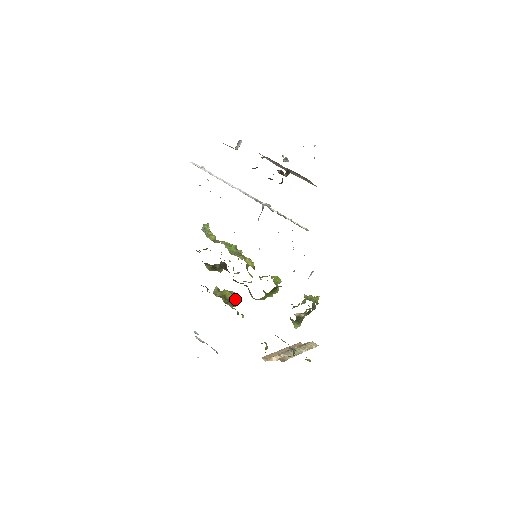
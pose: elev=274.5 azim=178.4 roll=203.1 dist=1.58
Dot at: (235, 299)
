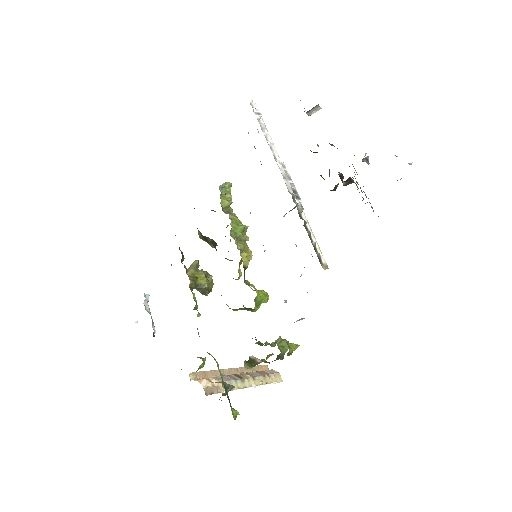
Dot at: (206, 288)
